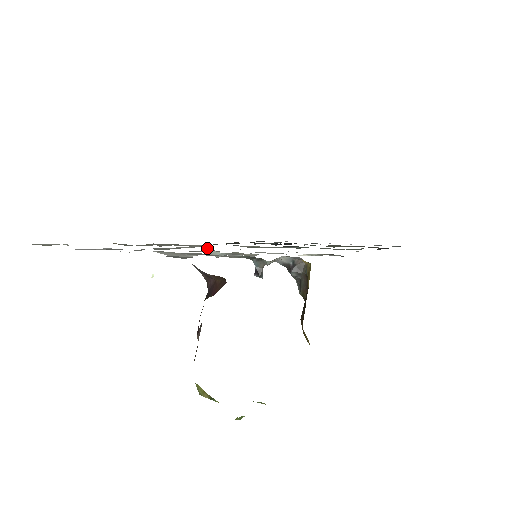
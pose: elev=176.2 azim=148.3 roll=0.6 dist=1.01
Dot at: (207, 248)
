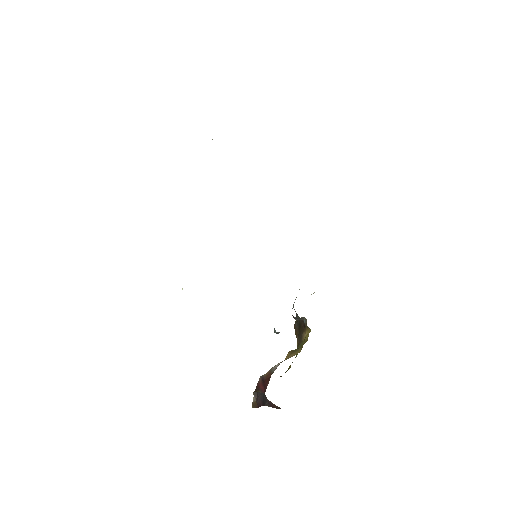
Dot at: occluded
